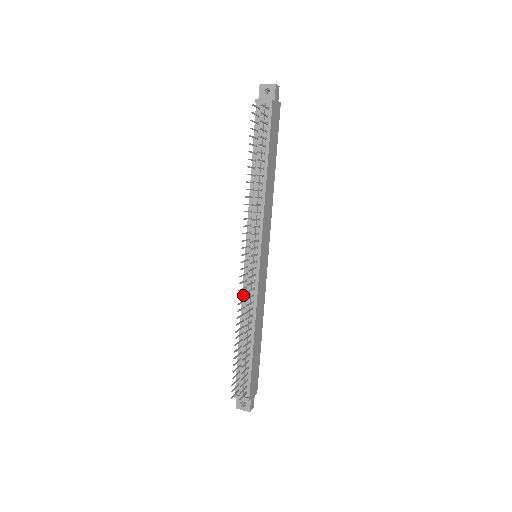
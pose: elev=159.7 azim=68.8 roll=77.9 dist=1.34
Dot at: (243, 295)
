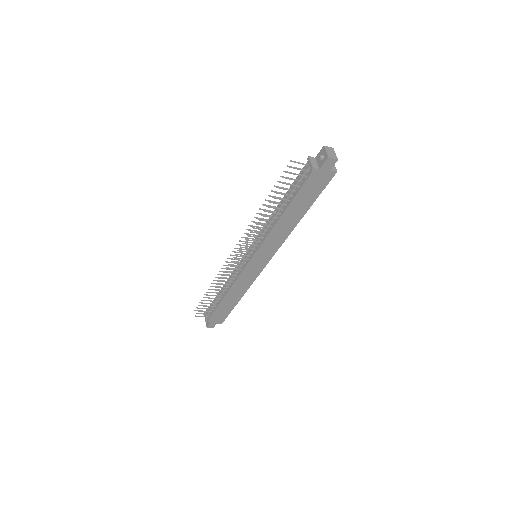
Dot at: (231, 269)
